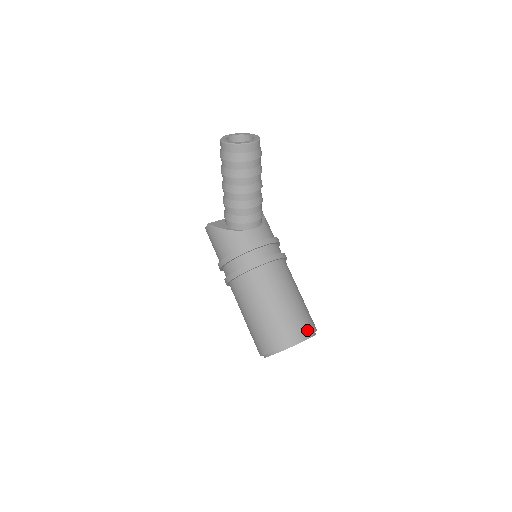
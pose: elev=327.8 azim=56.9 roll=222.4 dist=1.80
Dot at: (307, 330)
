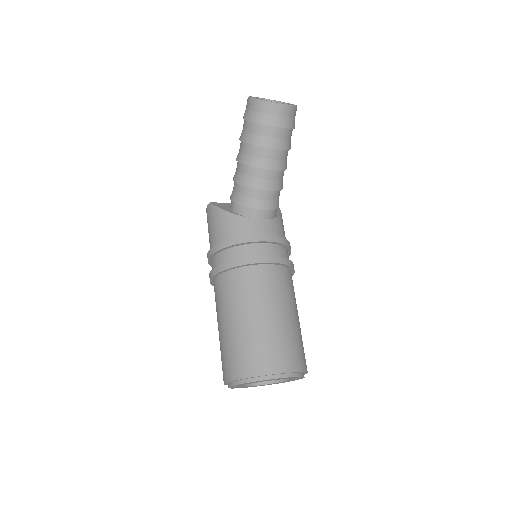
Dot at: (293, 364)
